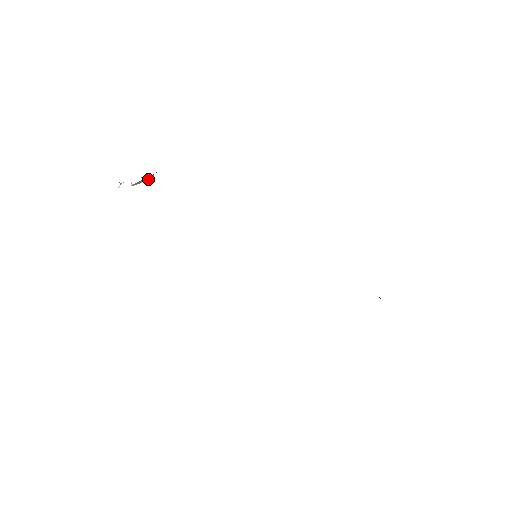
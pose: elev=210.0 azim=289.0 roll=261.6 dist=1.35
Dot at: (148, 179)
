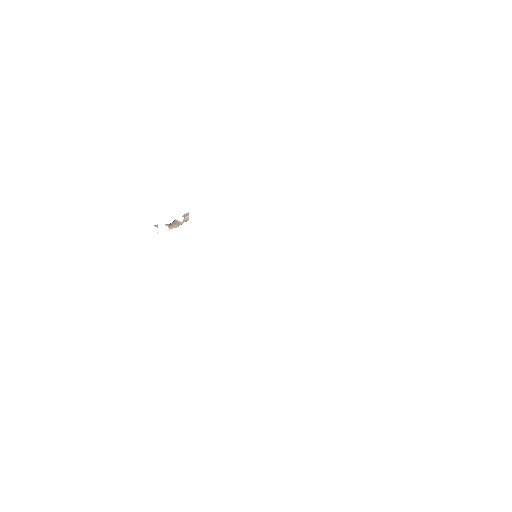
Dot at: (185, 221)
